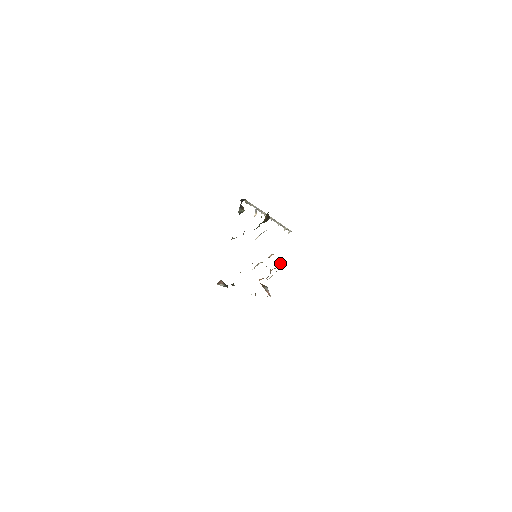
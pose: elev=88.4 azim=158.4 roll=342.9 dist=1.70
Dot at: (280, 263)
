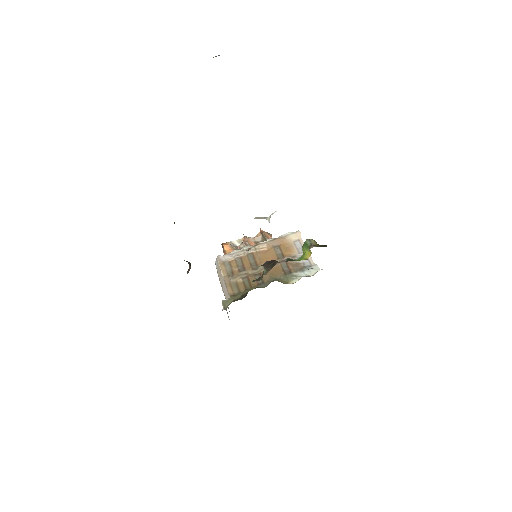
Dot at: occluded
